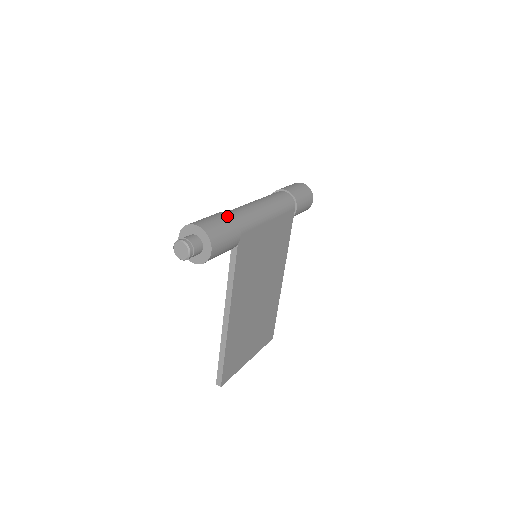
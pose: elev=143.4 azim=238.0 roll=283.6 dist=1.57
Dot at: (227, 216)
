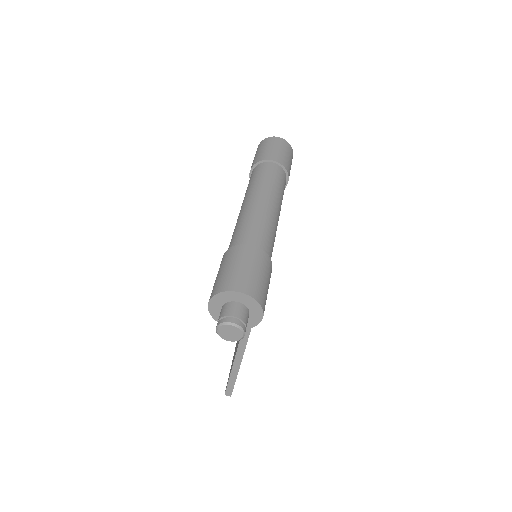
Dot at: (257, 252)
